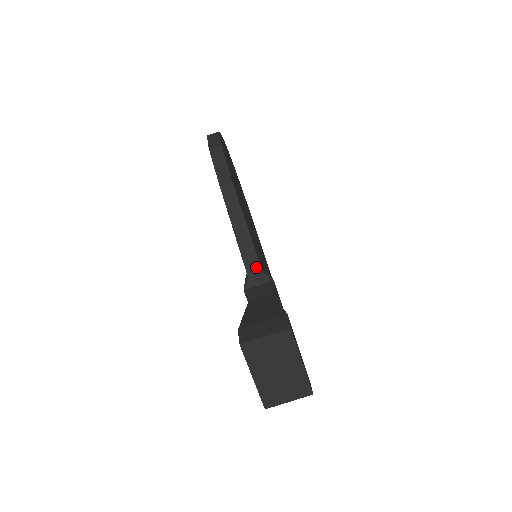
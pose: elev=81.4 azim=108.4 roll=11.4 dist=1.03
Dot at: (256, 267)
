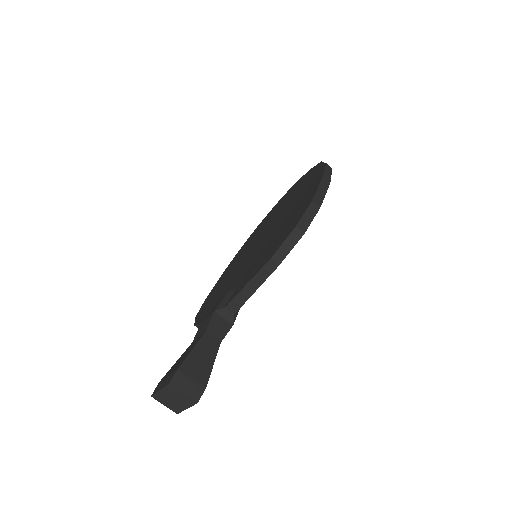
Dot at: (234, 309)
